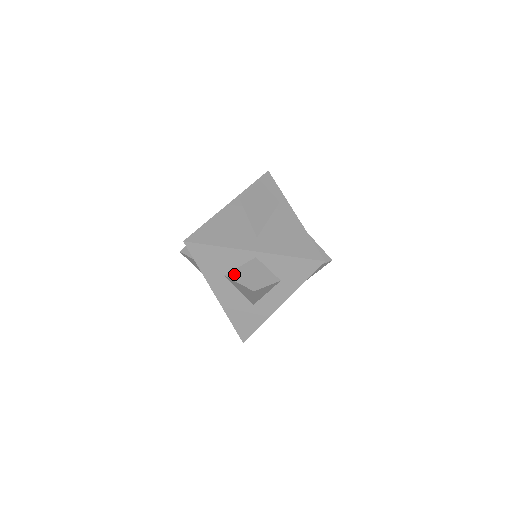
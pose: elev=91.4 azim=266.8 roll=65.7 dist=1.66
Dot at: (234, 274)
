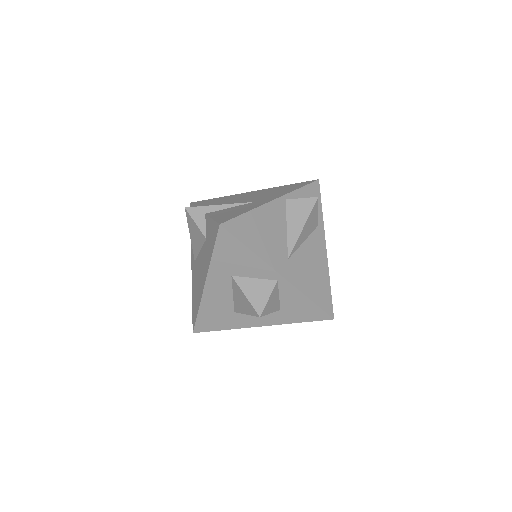
Dot at: (244, 282)
